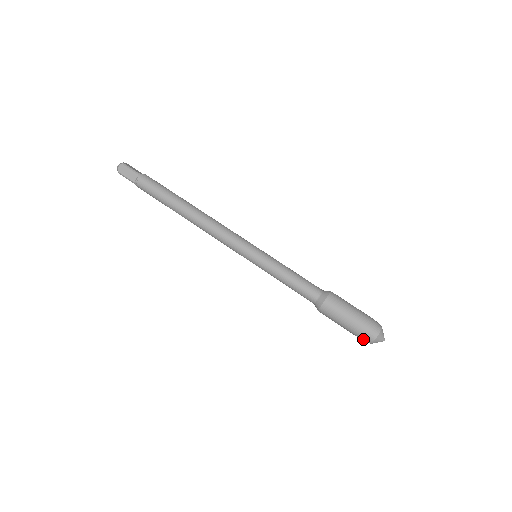
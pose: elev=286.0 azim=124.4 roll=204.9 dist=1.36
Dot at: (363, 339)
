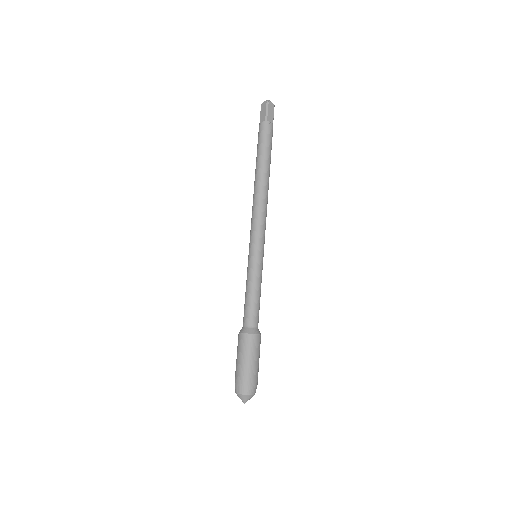
Dot at: occluded
